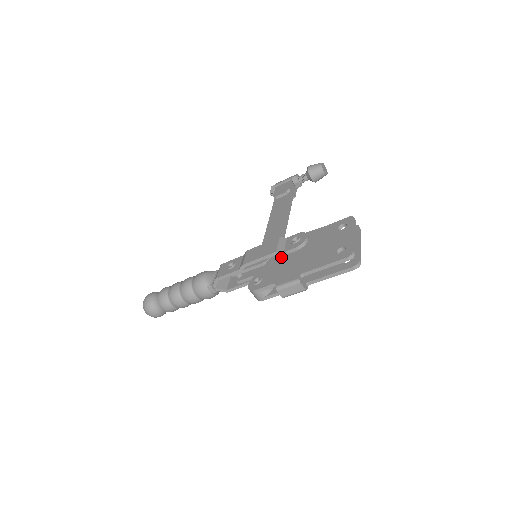
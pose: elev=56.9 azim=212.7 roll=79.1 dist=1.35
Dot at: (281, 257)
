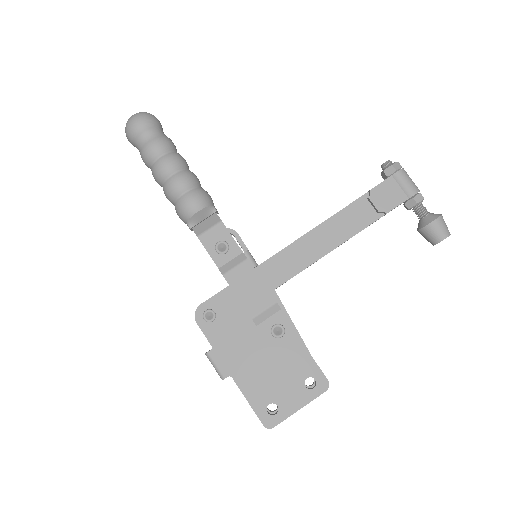
Dot at: (251, 322)
